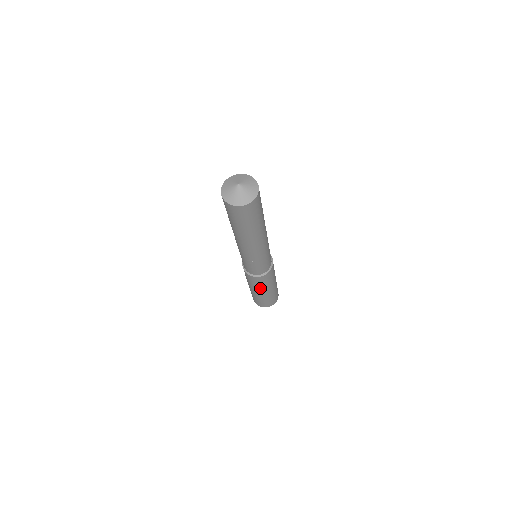
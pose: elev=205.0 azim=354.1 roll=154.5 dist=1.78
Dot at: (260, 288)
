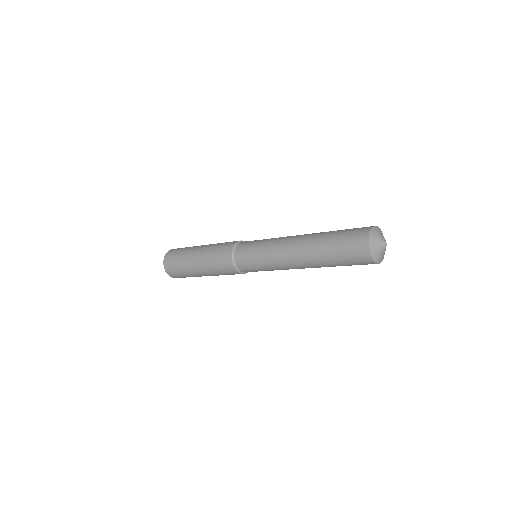
Dot at: (213, 273)
